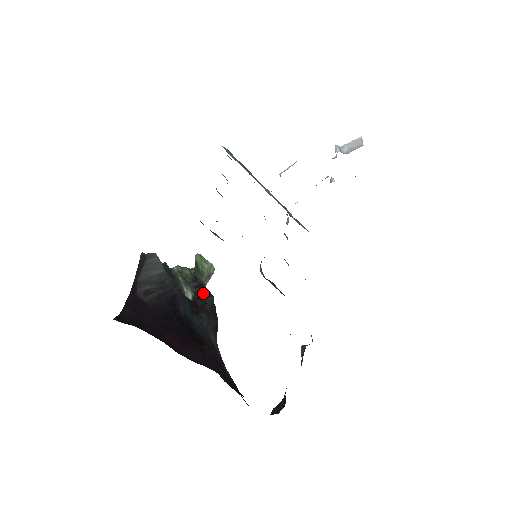
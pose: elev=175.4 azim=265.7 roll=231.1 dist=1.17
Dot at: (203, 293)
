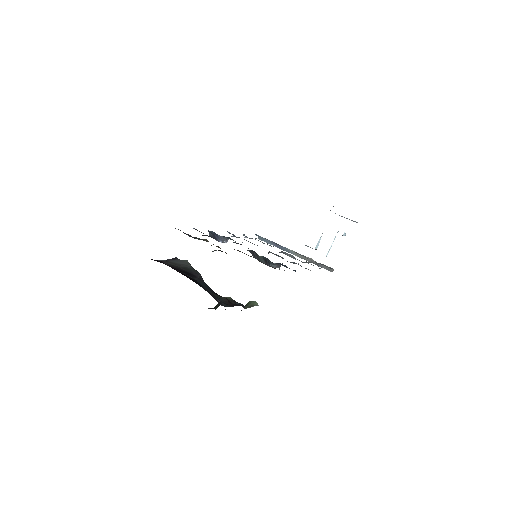
Dot at: (236, 303)
